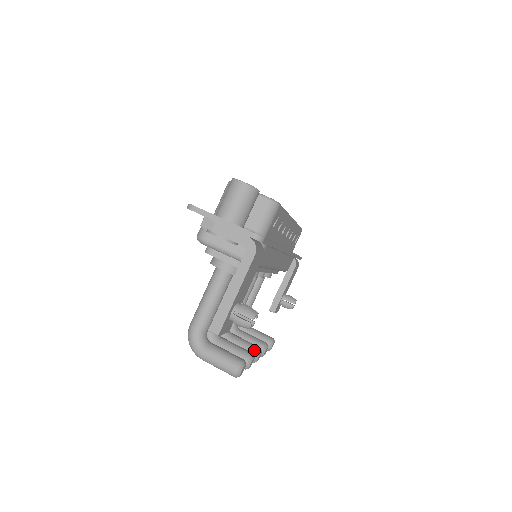
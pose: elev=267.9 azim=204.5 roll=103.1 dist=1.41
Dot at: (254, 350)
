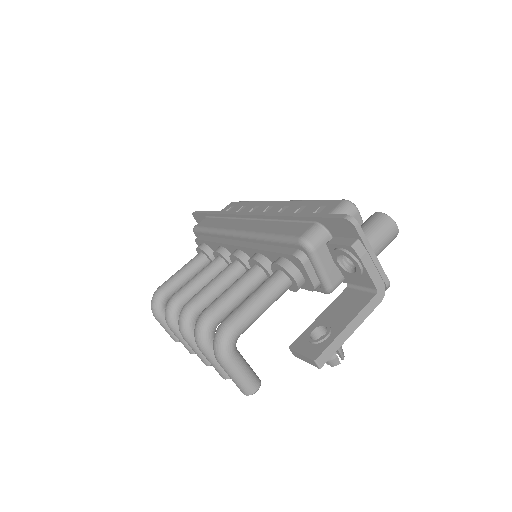
Dot at: occluded
